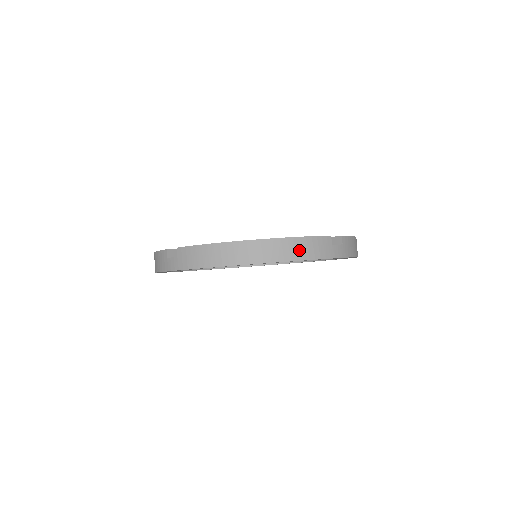
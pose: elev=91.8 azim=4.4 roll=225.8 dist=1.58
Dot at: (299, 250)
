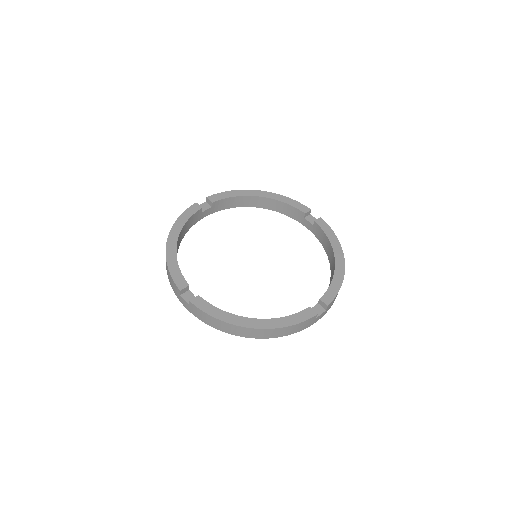
Dot at: (288, 331)
